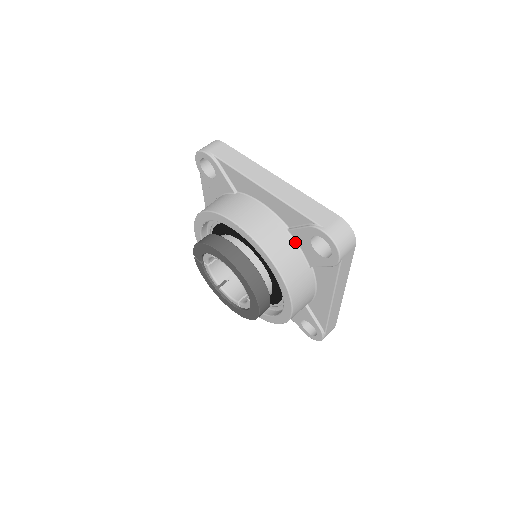
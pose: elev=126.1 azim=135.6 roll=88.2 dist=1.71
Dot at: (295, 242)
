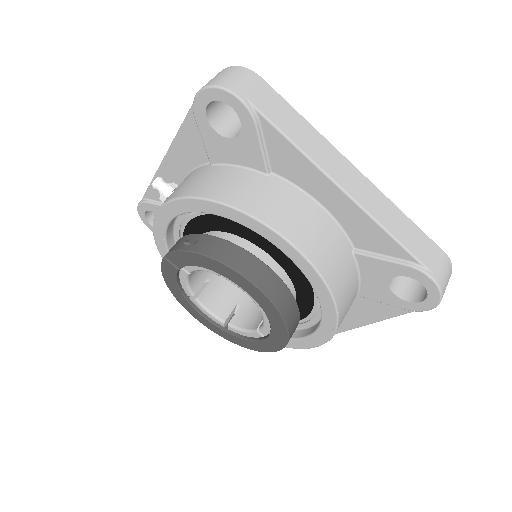
Dot at: (357, 268)
